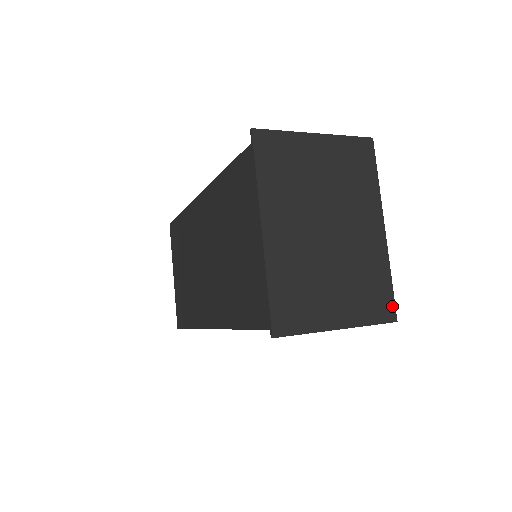
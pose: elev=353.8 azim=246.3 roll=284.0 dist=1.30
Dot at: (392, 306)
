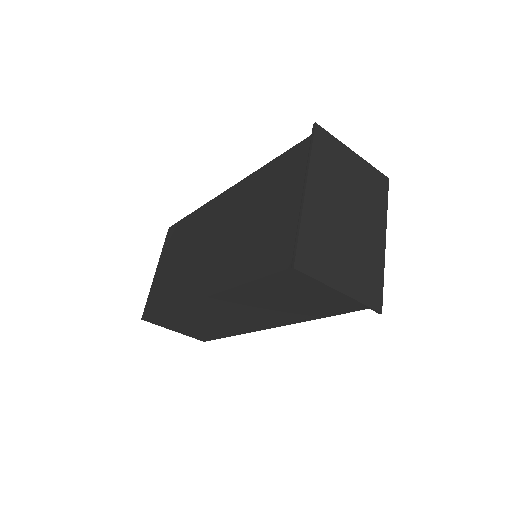
Dot at: (380, 299)
